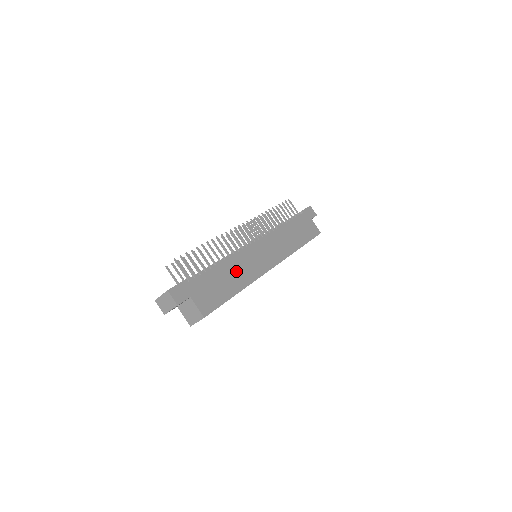
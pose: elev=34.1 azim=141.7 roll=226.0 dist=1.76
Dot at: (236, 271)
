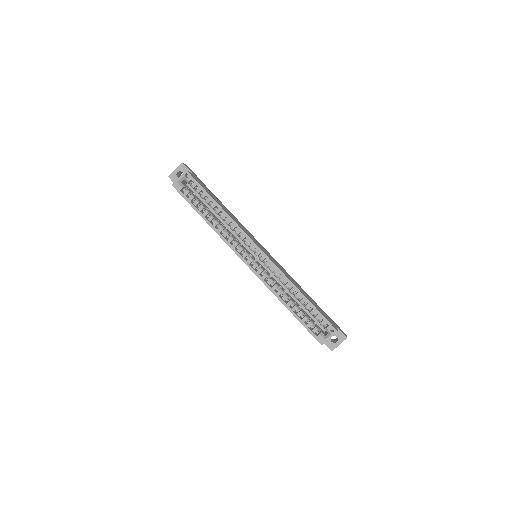
Dot at: (232, 215)
